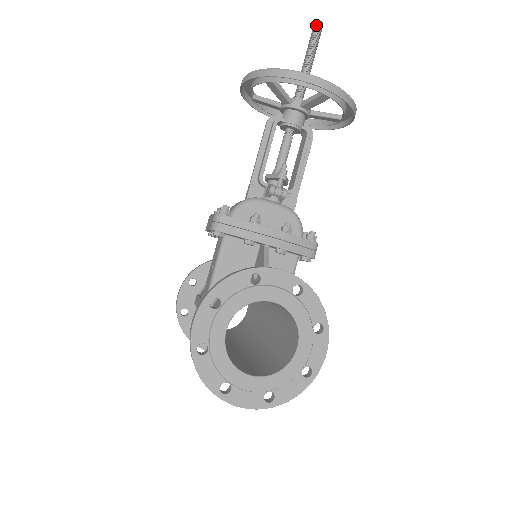
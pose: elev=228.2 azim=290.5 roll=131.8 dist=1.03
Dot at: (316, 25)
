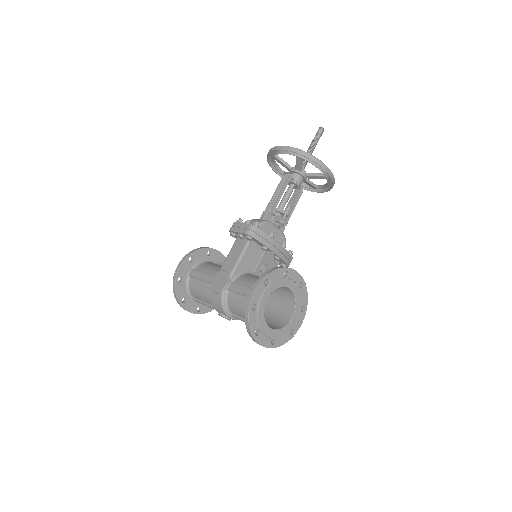
Dot at: (321, 129)
